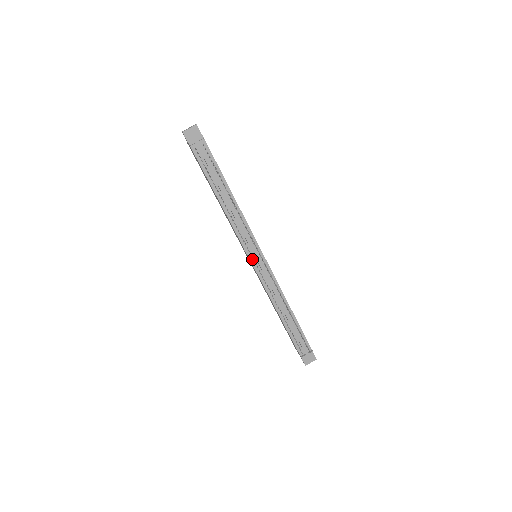
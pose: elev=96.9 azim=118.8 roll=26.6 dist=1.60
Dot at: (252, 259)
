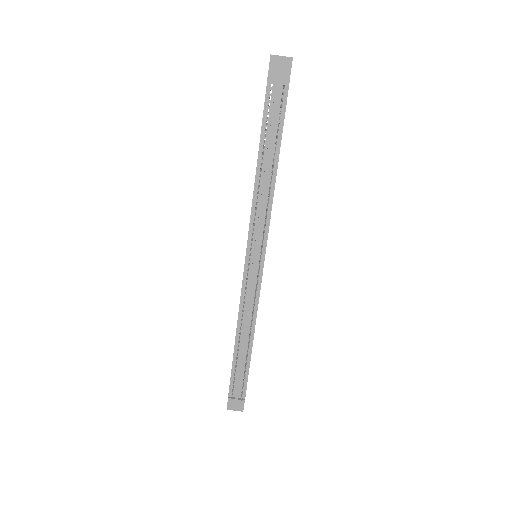
Dot at: (249, 256)
